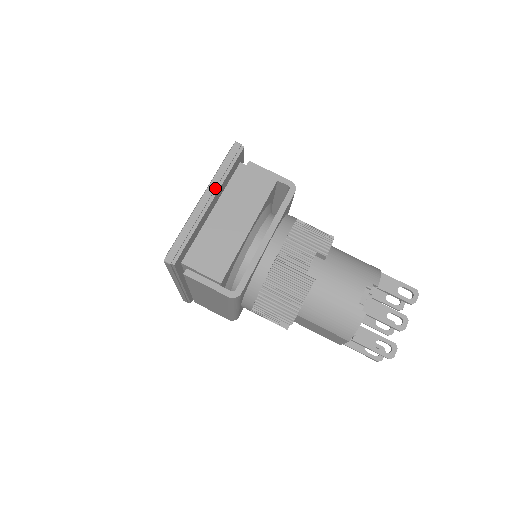
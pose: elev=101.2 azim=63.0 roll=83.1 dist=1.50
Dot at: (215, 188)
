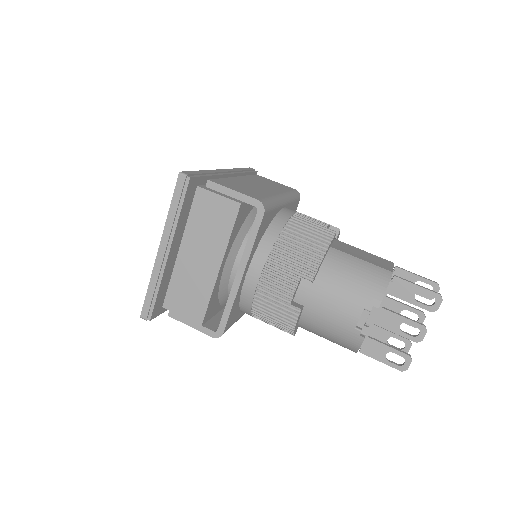
Dot at: (169, 236)
